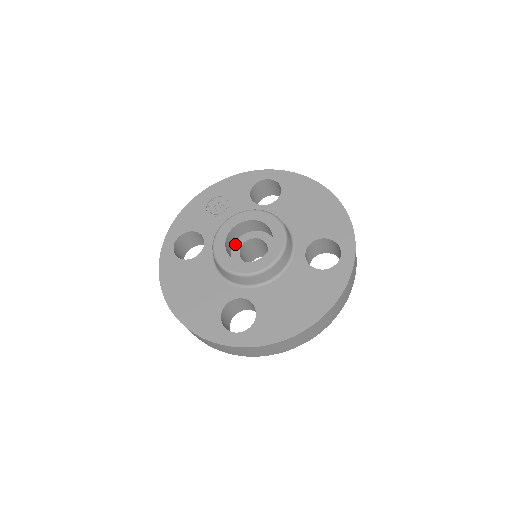
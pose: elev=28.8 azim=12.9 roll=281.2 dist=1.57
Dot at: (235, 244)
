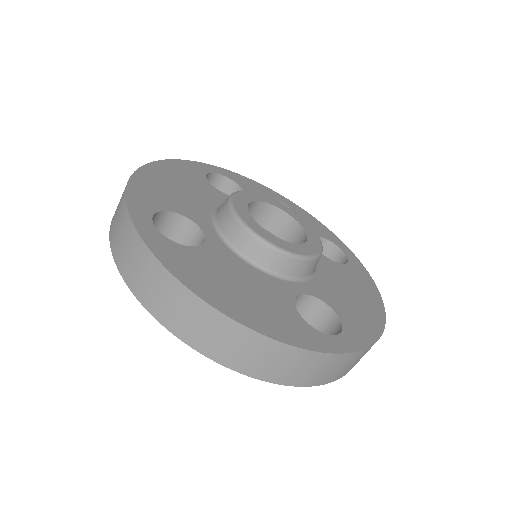
Dot at: occluded
